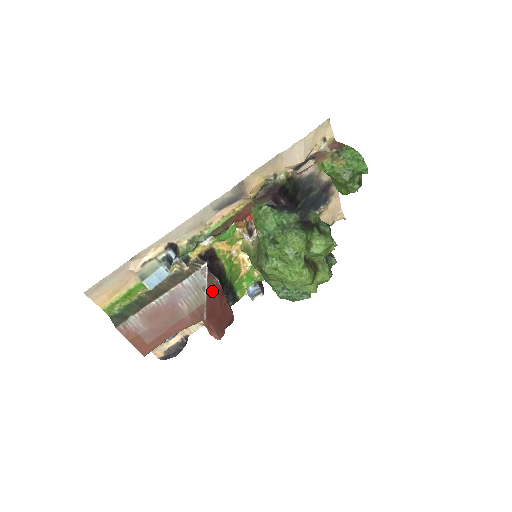
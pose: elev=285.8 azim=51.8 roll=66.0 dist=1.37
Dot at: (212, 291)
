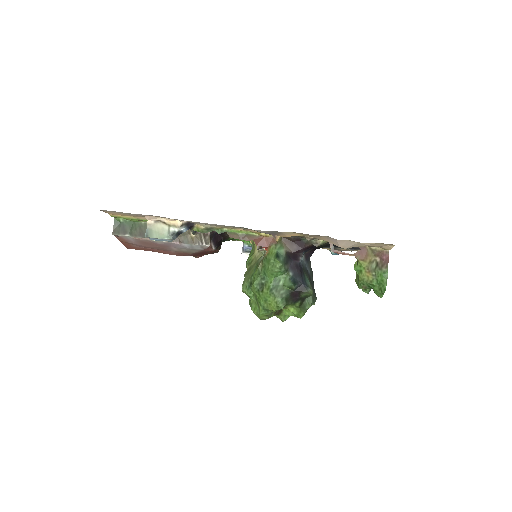
Dot at: (204, 251)
